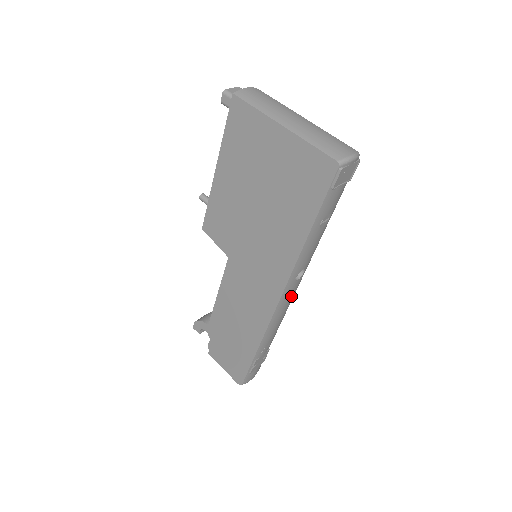
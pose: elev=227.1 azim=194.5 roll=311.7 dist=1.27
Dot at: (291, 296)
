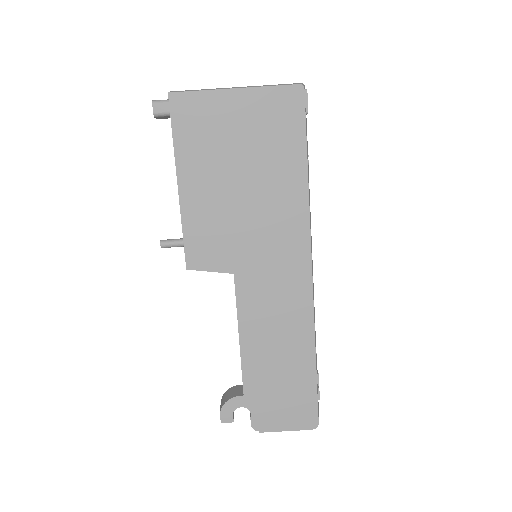
Dot at: occluded
